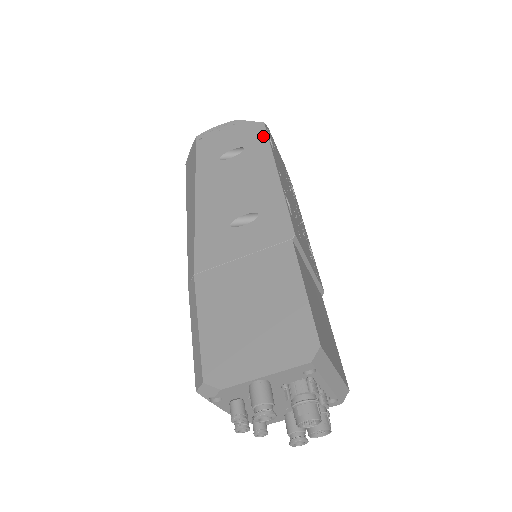
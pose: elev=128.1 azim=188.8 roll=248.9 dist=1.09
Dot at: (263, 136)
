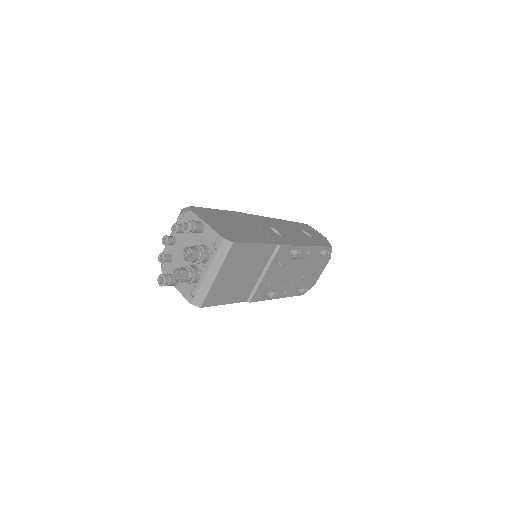
Dot at: (324, 245)
